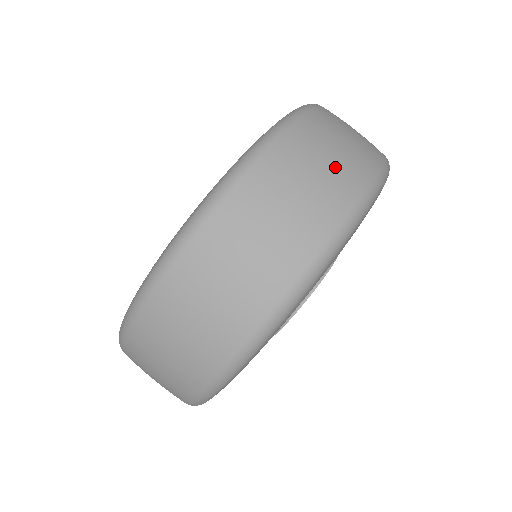
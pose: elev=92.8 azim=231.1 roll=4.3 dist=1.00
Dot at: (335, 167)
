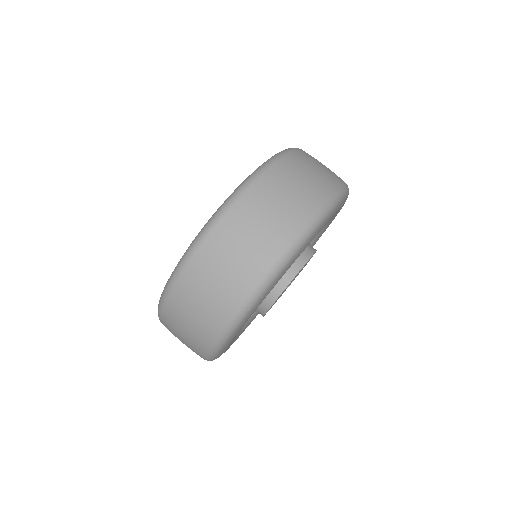
Dot at: (220, 288)
